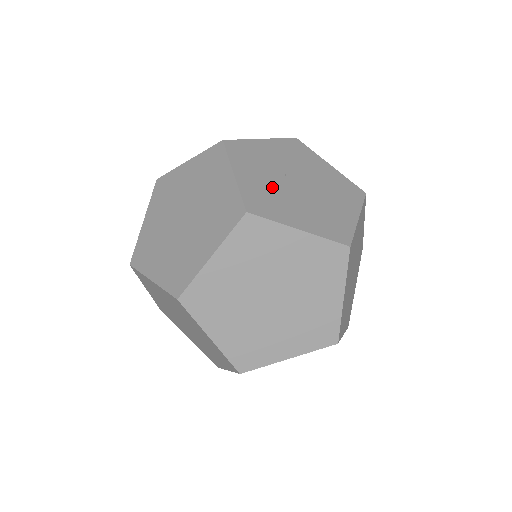
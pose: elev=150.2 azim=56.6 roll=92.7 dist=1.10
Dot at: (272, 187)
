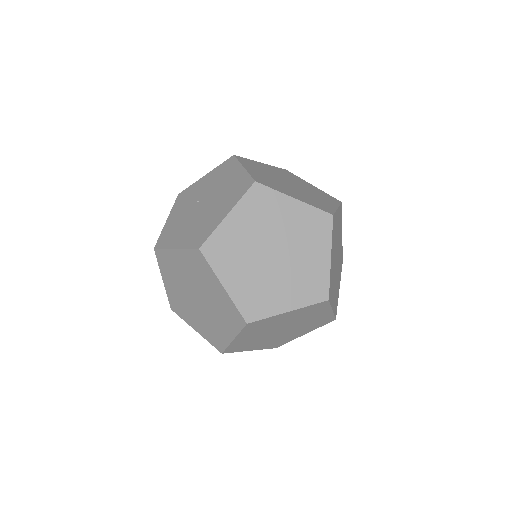
Dot at: (182, 219)
